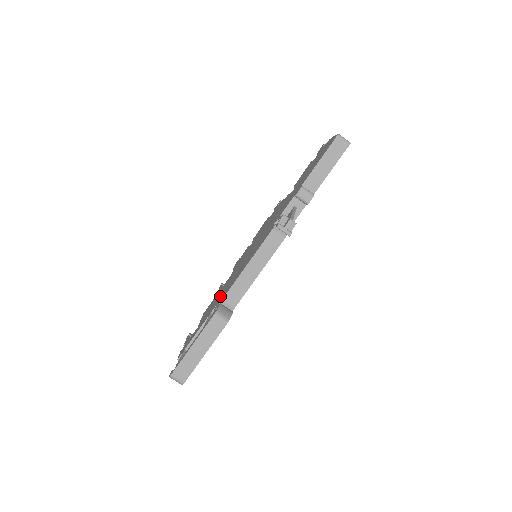
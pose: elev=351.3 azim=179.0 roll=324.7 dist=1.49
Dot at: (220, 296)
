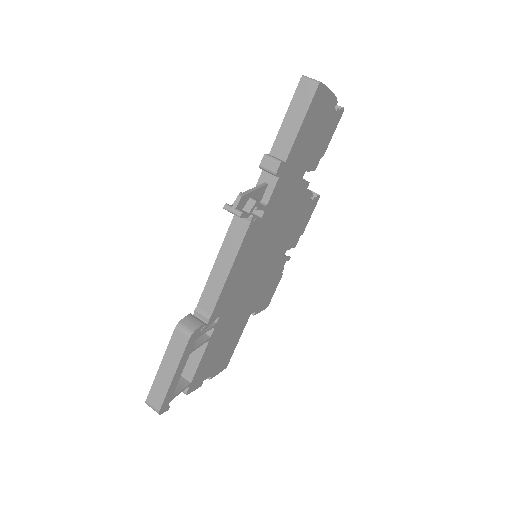
Dot at: occluded
